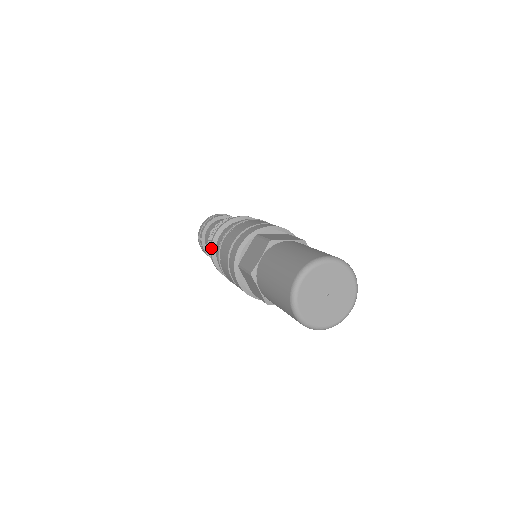
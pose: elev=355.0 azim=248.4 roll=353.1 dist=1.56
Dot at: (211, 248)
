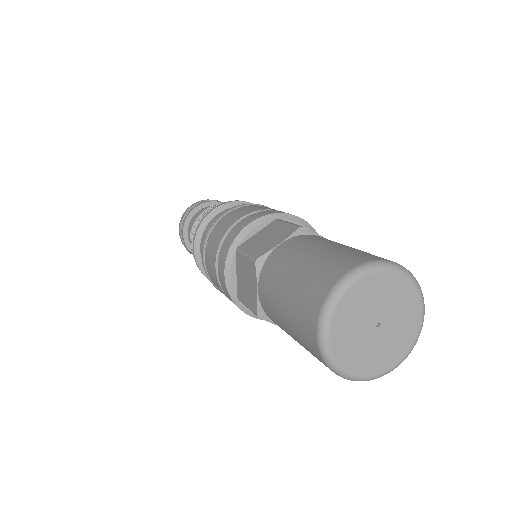
Dot at: (199, 225)
